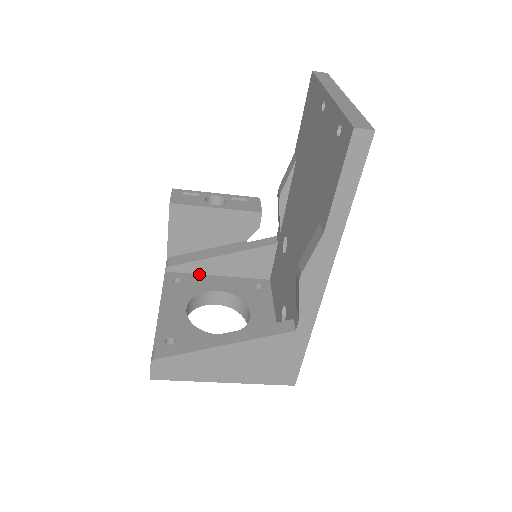
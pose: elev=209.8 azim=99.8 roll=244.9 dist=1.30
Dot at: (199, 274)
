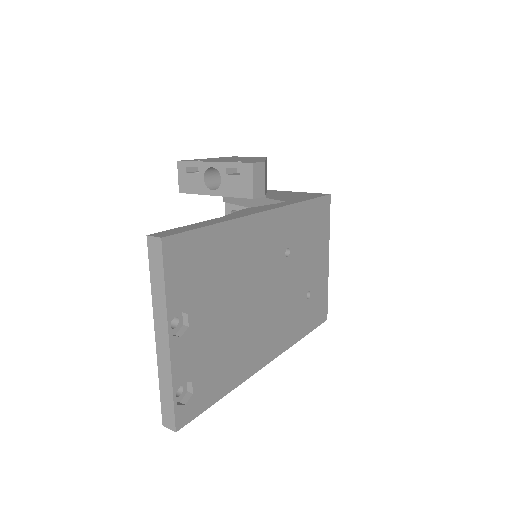
Dot at: occluded
